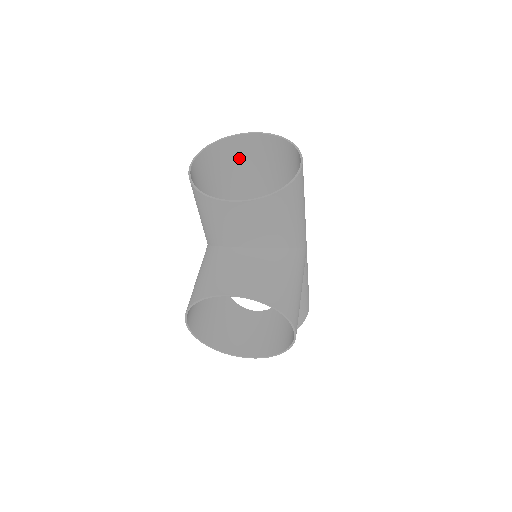
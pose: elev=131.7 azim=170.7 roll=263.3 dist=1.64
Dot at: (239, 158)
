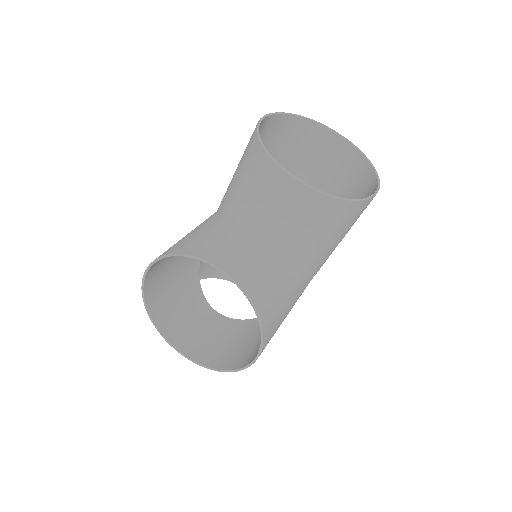
Dot at: (306, 150)
